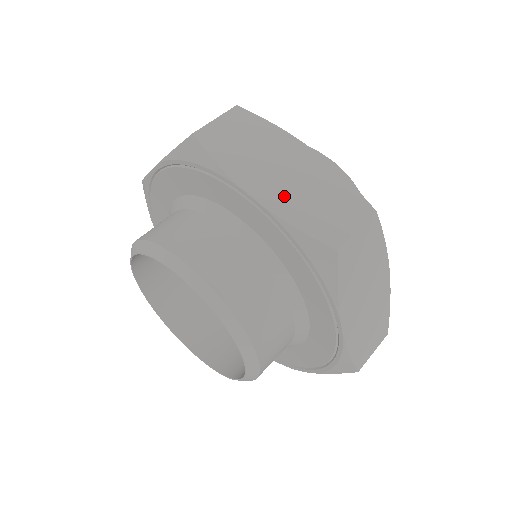
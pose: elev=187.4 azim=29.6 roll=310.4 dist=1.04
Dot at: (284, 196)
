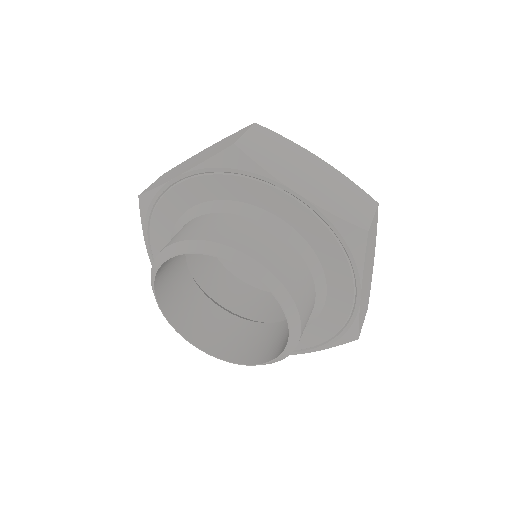
Dot at: (318, 193)
